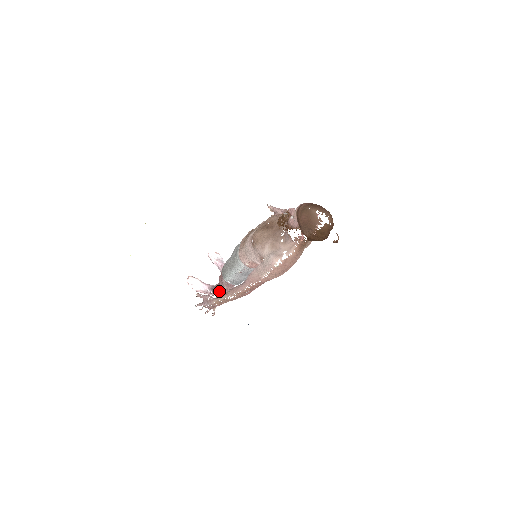
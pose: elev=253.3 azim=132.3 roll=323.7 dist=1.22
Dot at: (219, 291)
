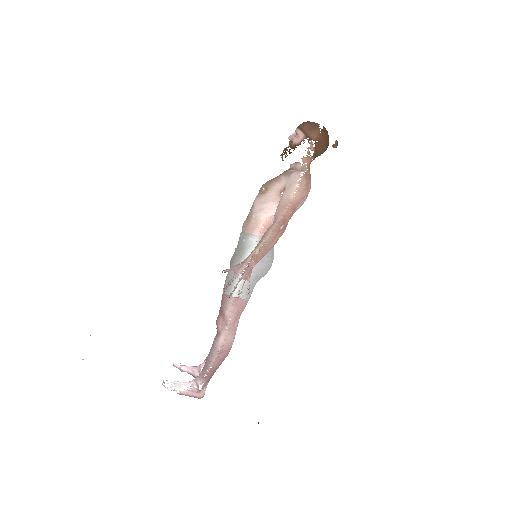
Dot at: (220, 345)
